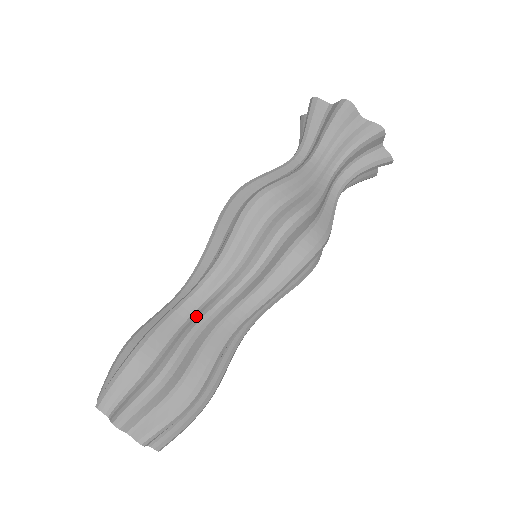
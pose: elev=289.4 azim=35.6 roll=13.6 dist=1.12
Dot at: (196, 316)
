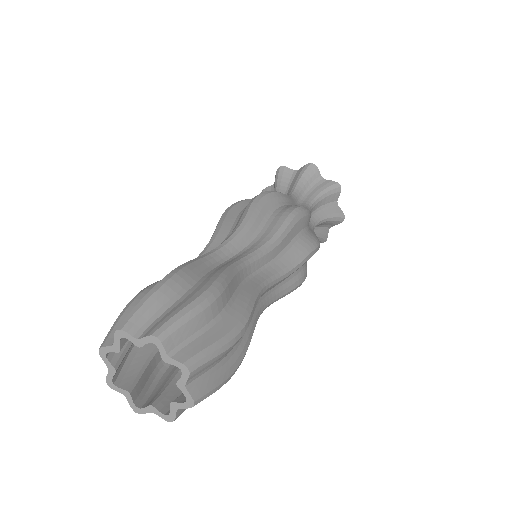
Dot at: (227, 262)
